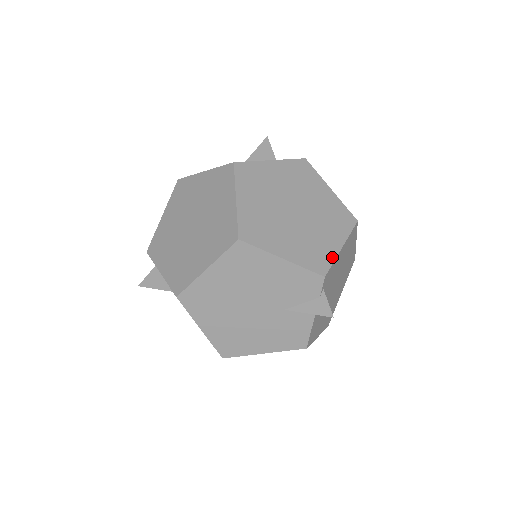
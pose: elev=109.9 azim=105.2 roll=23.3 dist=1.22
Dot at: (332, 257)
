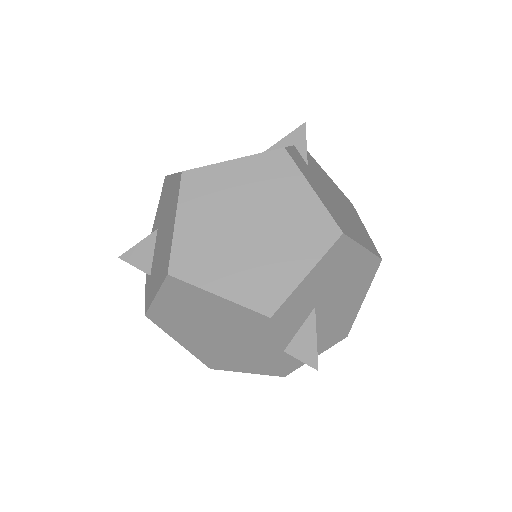
Dot at: occluded
